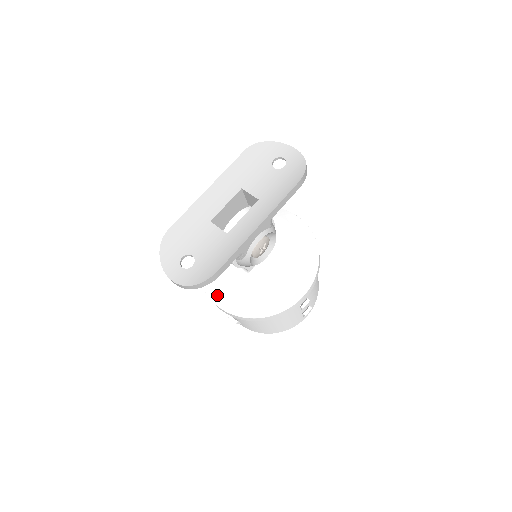
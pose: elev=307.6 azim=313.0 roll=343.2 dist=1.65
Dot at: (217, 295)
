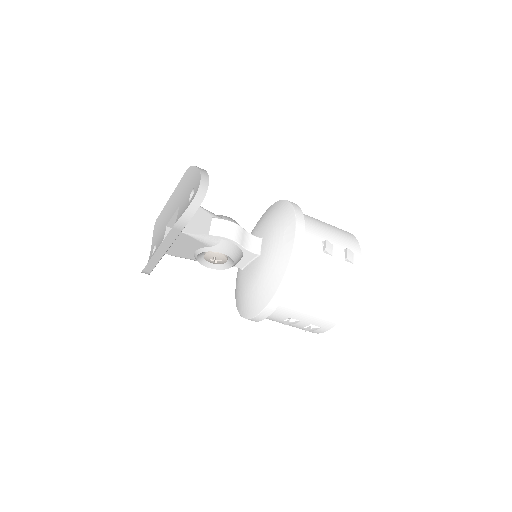
Dot at: occluded
